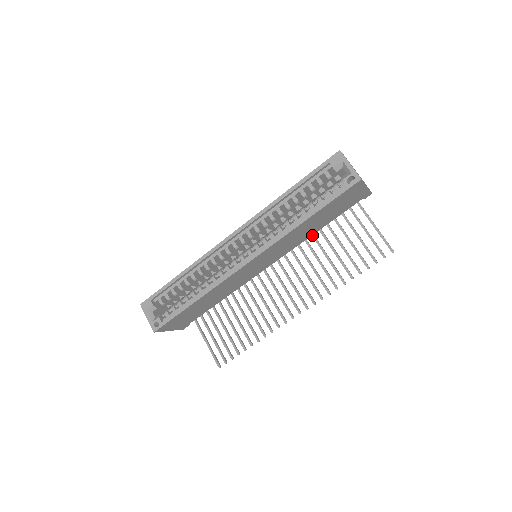
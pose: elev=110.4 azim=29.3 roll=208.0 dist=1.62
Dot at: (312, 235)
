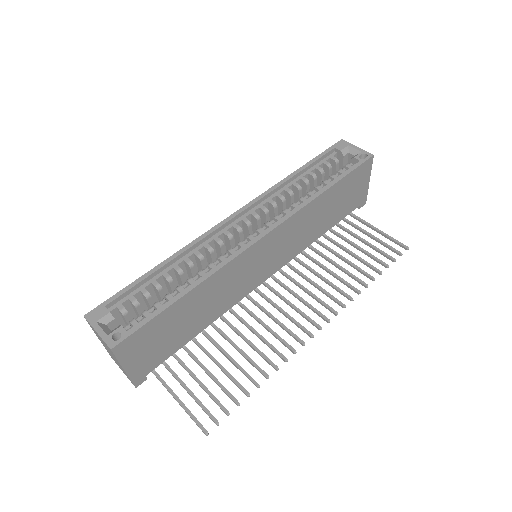
Dot at: (311, 247)
